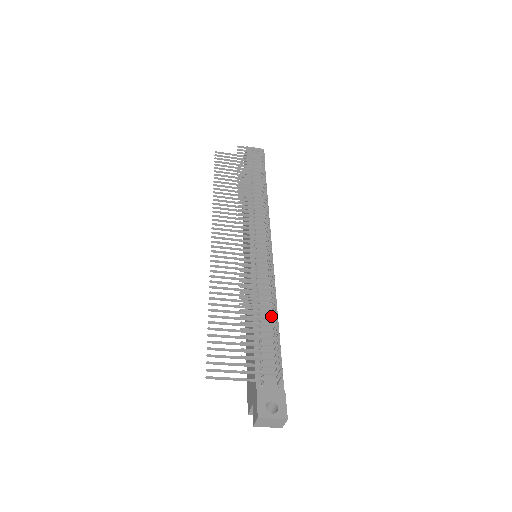
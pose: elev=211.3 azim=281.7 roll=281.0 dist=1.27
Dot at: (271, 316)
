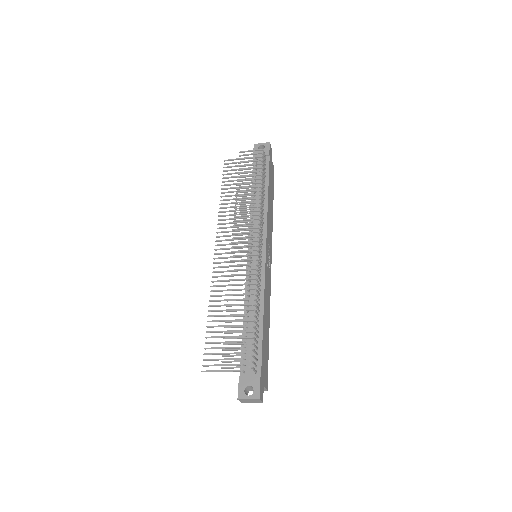
Dot at: (258, 313)
